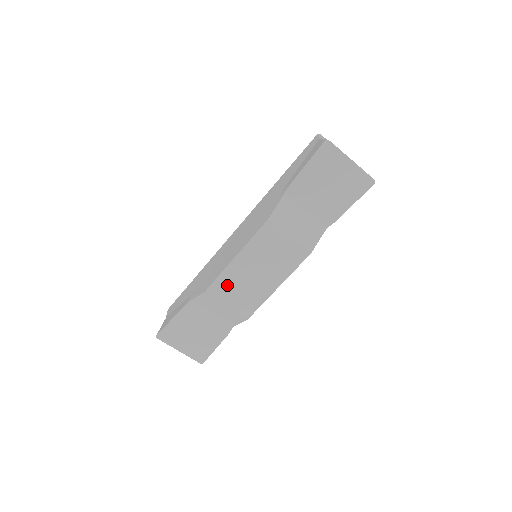
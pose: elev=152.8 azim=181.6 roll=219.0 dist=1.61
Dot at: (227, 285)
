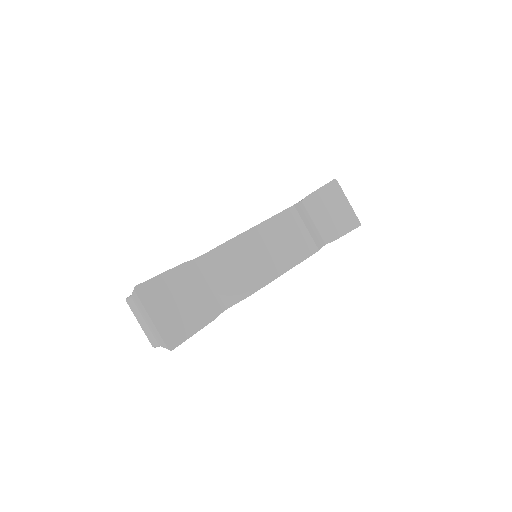
Dot at: (244, 247)
